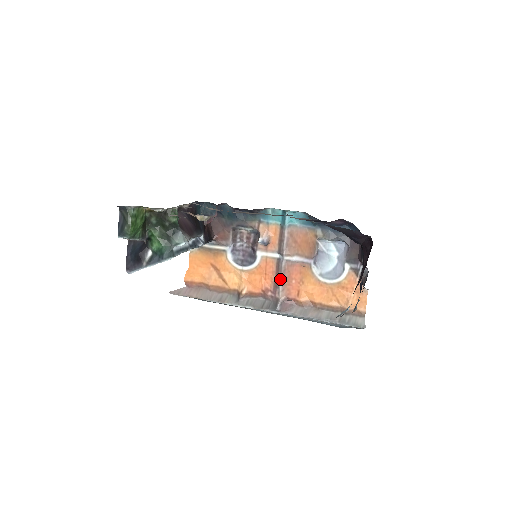
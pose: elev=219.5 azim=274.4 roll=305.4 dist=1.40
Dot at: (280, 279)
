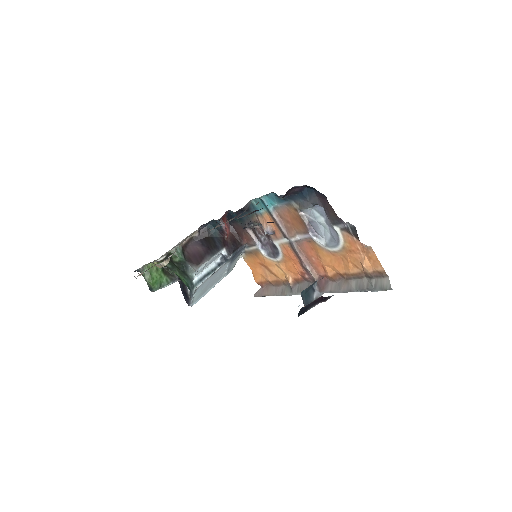
Dot at: (302, 261)
